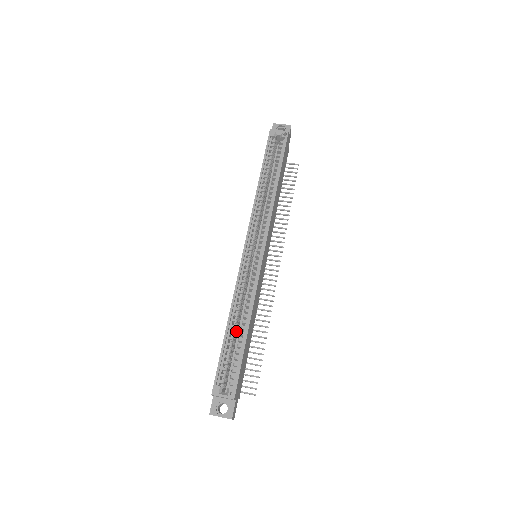
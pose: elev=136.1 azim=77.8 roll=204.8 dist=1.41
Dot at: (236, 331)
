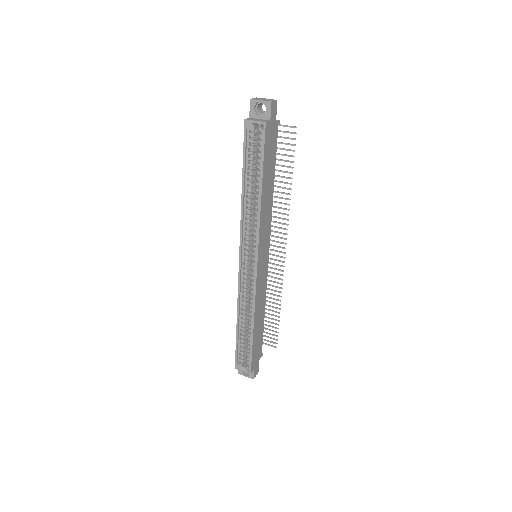
Dot at: (246, 326)
